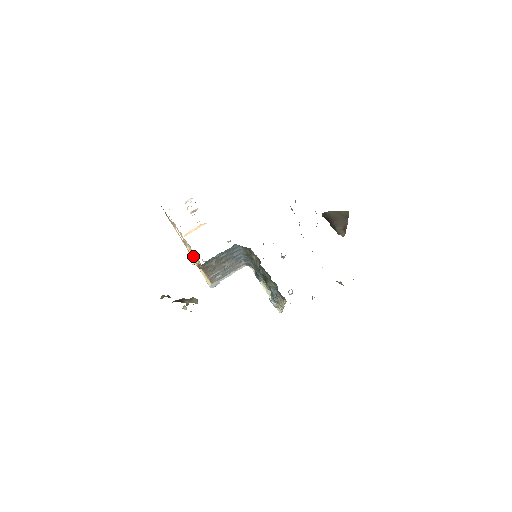
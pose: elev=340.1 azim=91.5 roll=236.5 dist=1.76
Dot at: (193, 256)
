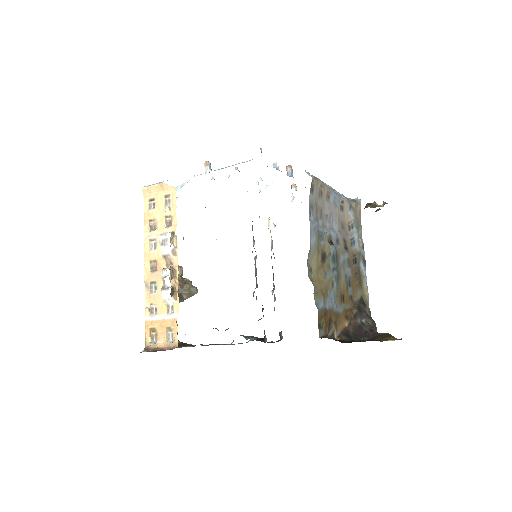
Dot at: occluded
